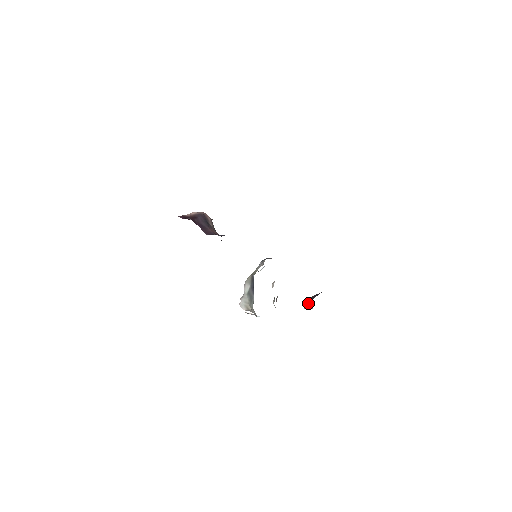
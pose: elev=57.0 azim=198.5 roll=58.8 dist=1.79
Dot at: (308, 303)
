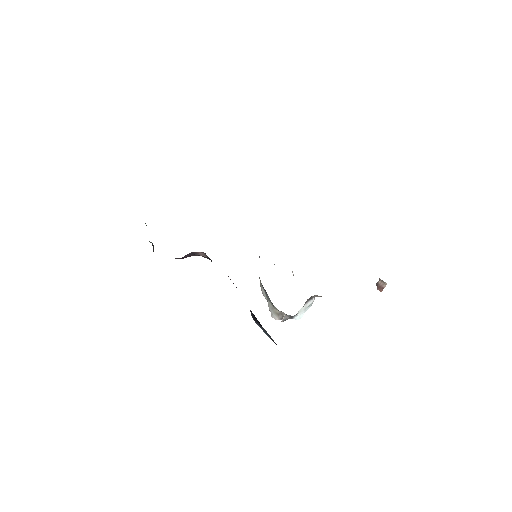
Dot at: (379, 282)
